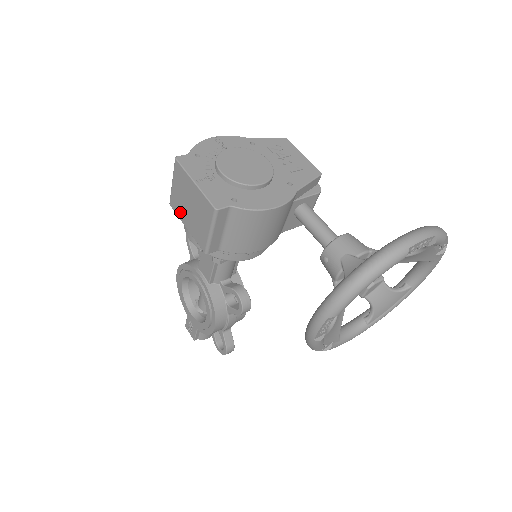
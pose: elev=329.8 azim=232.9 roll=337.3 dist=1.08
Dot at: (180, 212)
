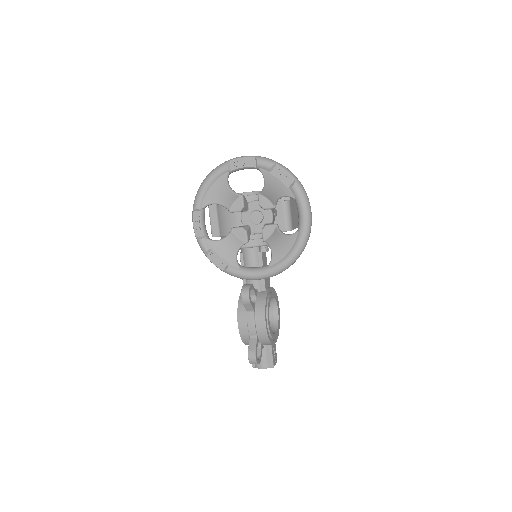
Dot at: occluded
